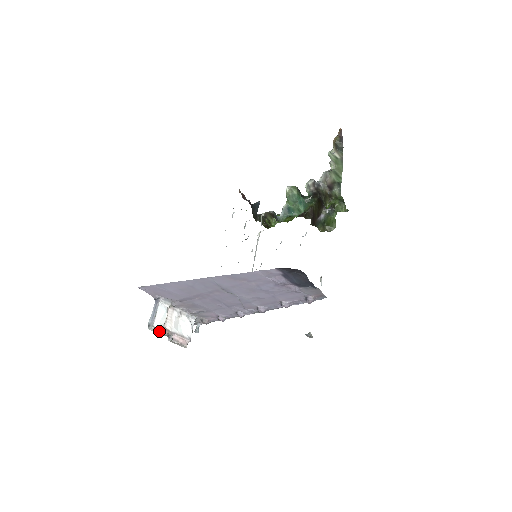
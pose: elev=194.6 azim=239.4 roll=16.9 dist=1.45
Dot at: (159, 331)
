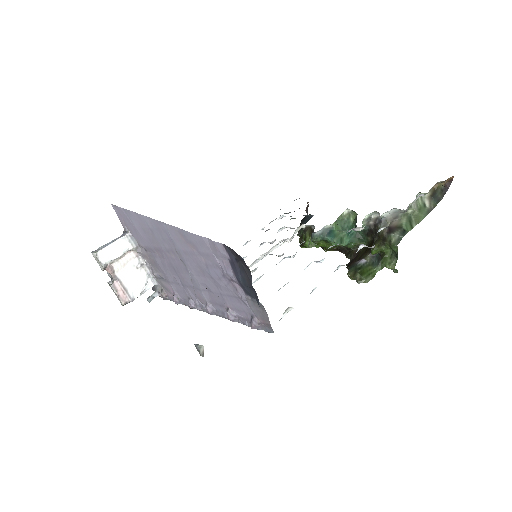
Dot at: (100, 262)
